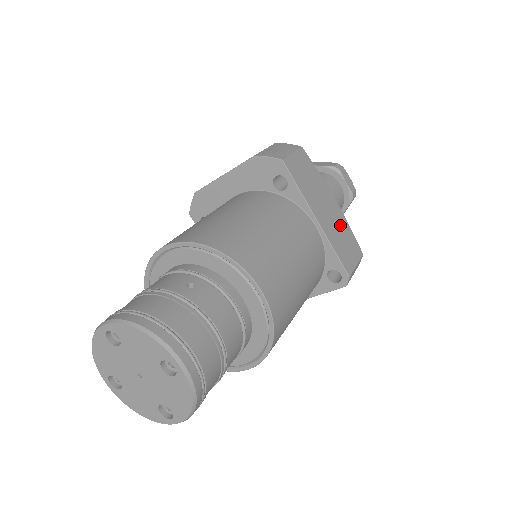
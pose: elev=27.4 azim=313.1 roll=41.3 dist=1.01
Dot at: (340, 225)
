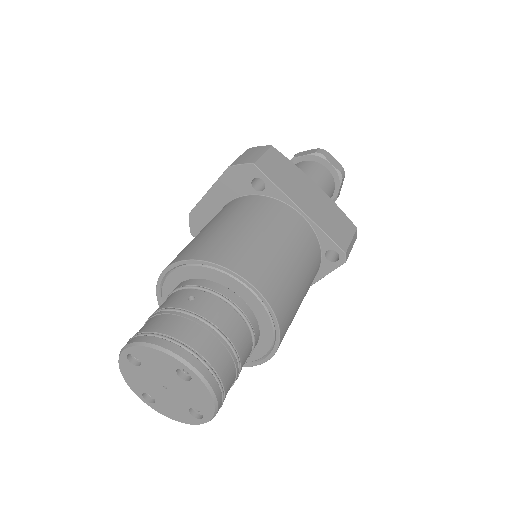
Dot at: (326, 207)
